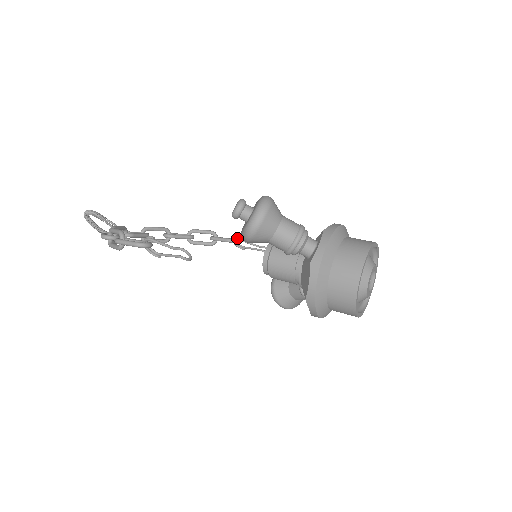
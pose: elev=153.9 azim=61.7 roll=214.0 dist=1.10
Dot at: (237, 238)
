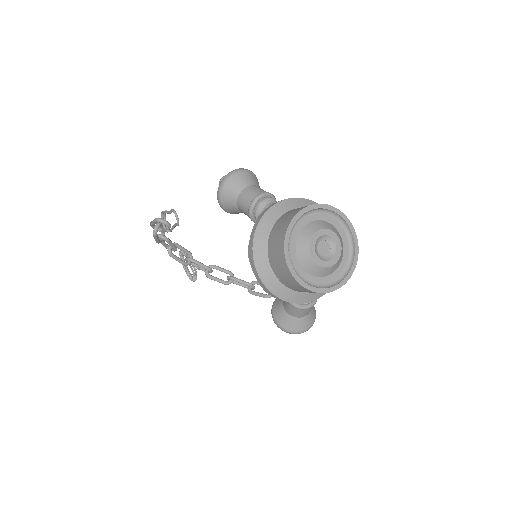
Dot at: occluded
